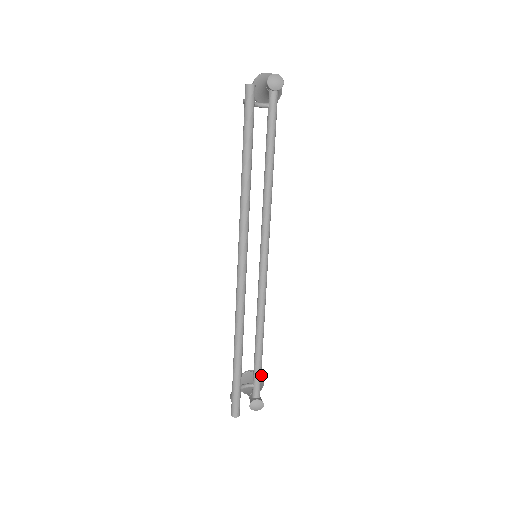
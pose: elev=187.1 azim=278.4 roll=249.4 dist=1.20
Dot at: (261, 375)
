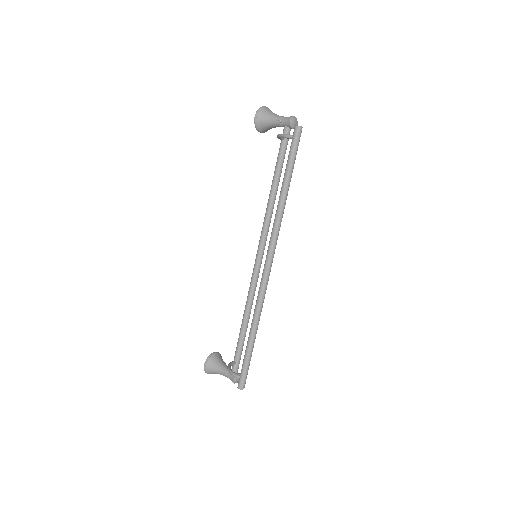
Dot at: occluded
